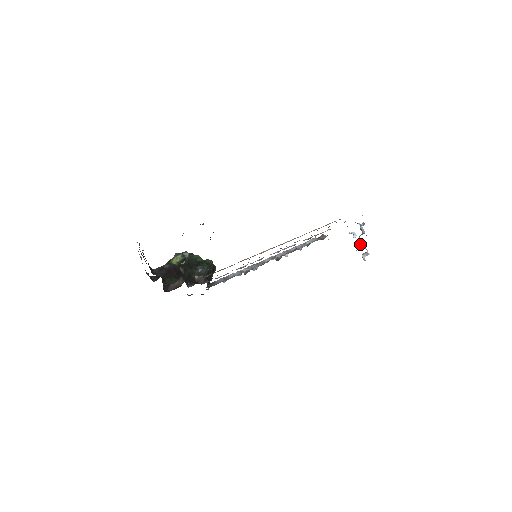
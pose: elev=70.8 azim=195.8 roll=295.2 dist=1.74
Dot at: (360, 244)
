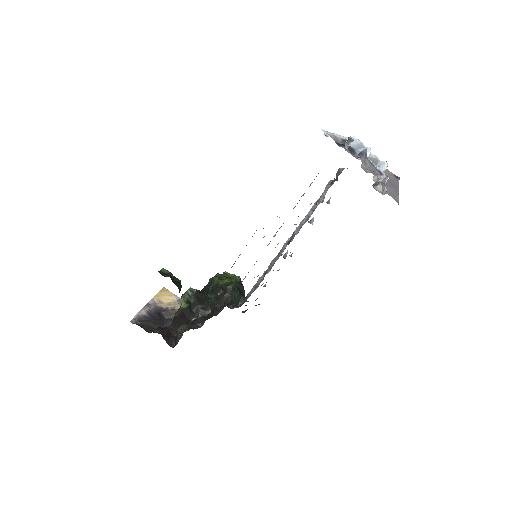
Dot at: (379, 163)
